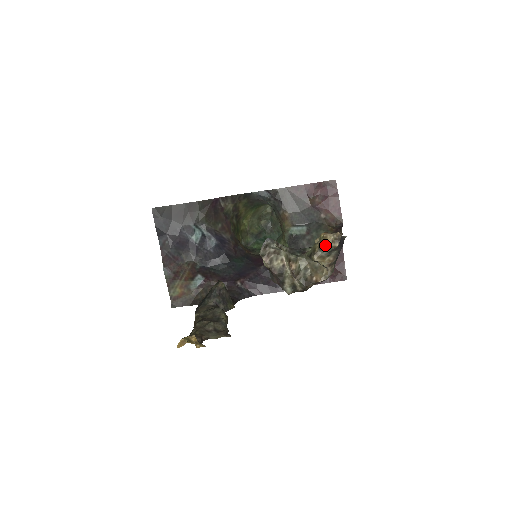
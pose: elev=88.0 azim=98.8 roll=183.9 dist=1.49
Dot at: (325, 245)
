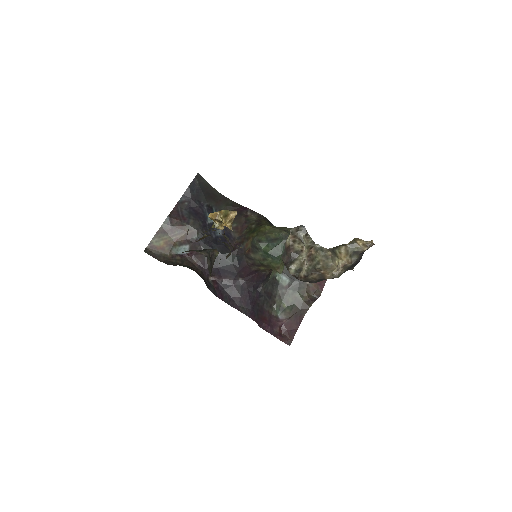
Dot at: (357, 243)
